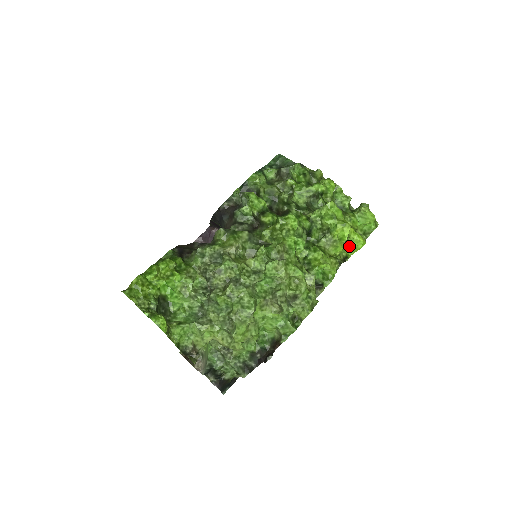
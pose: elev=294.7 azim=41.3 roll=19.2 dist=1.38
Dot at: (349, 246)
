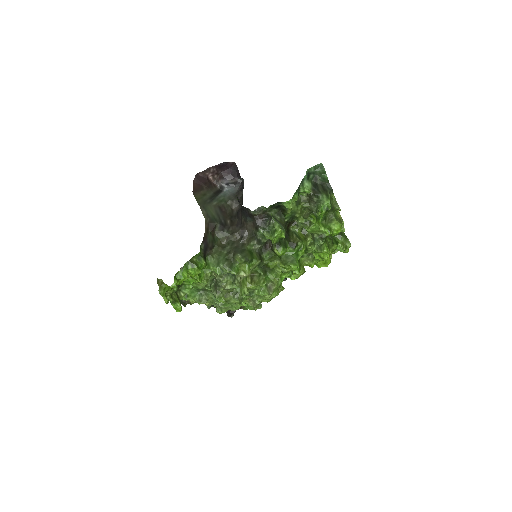
Dot at: occluded
